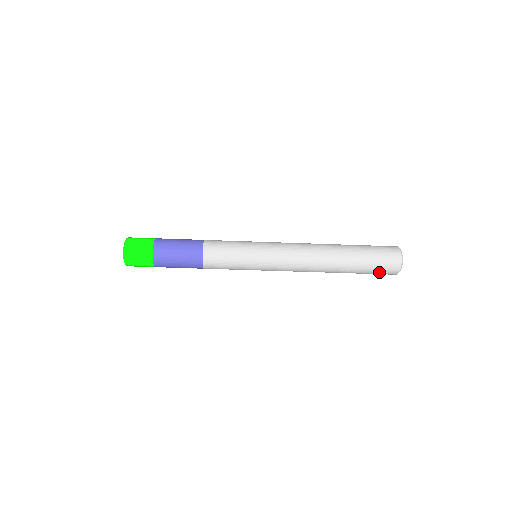
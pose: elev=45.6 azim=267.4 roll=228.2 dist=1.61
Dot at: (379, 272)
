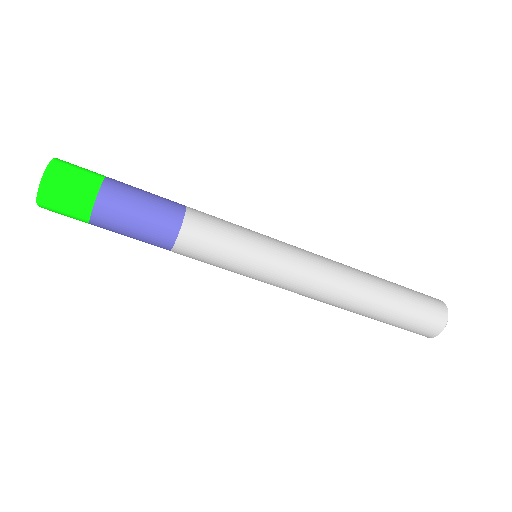
Dot at: occluded
